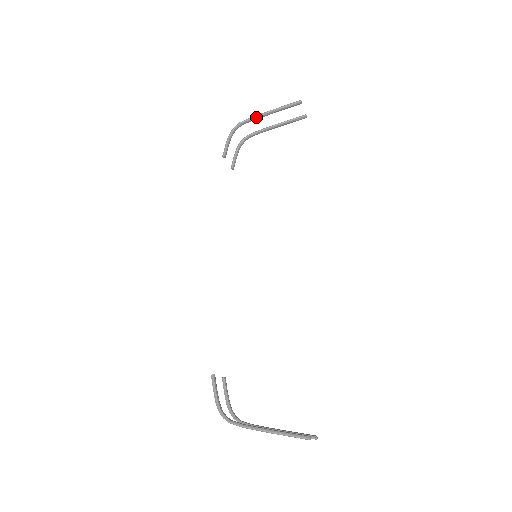
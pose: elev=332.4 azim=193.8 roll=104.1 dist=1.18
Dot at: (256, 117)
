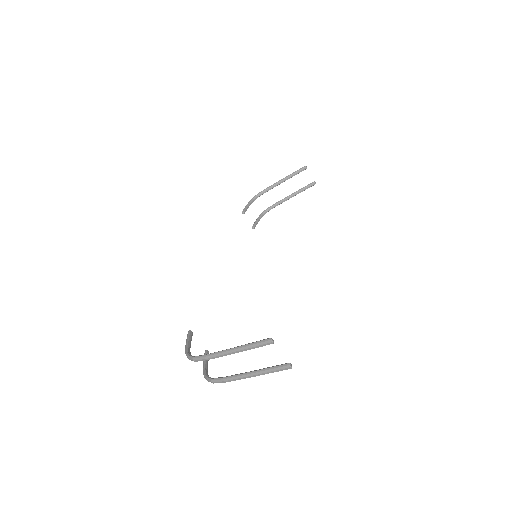
Dot at: (272, 186)
